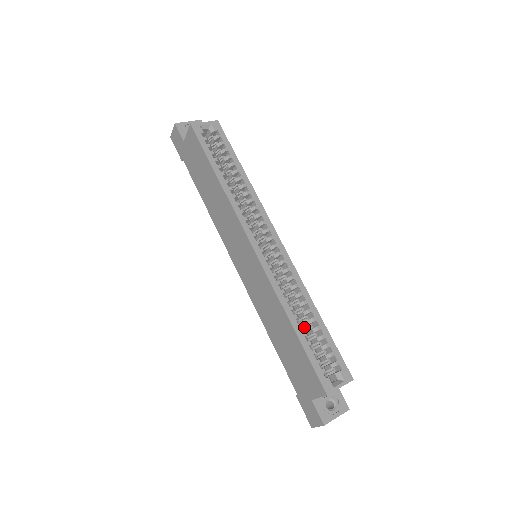
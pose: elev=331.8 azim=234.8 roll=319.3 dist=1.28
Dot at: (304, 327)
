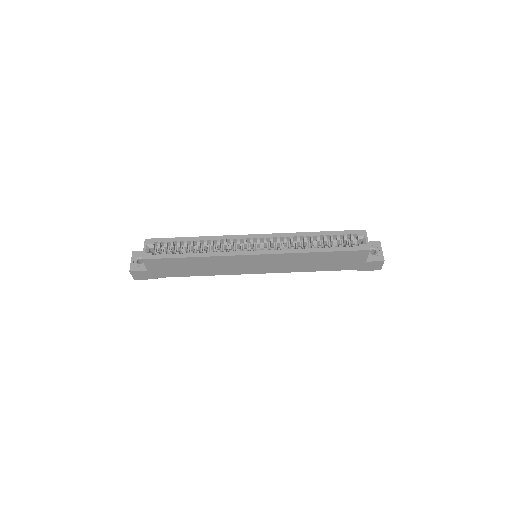
Dot at: occluded
